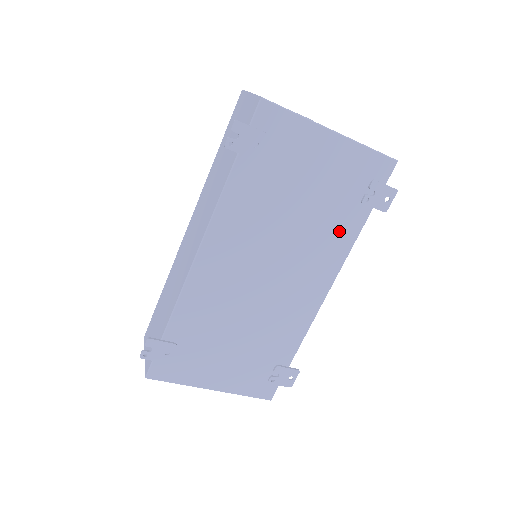
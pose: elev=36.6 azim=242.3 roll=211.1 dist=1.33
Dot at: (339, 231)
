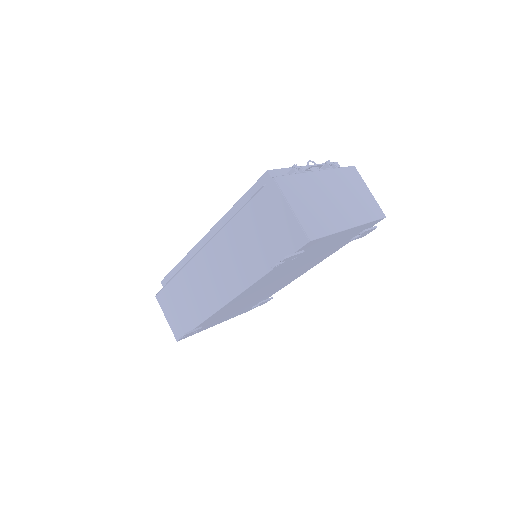
Dot at: (328, 253)
